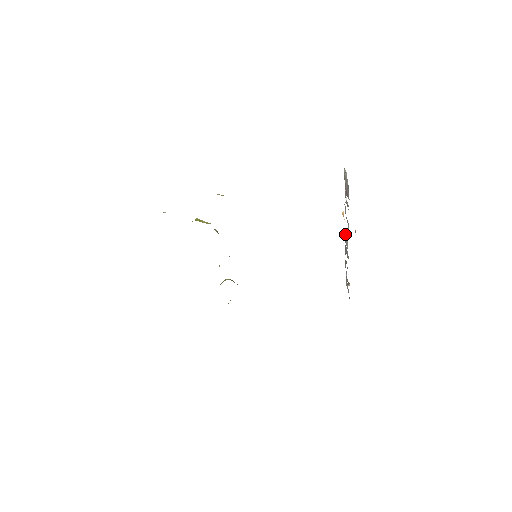
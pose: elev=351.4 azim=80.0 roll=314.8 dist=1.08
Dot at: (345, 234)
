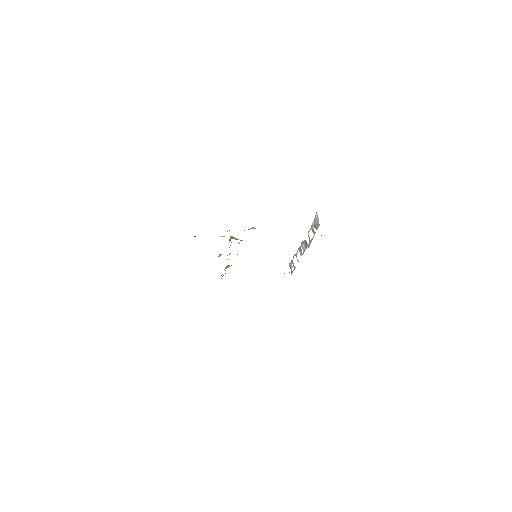
Dot at: (303, 242)
